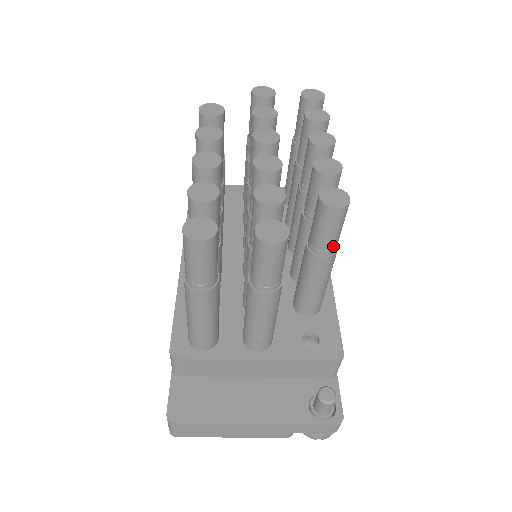
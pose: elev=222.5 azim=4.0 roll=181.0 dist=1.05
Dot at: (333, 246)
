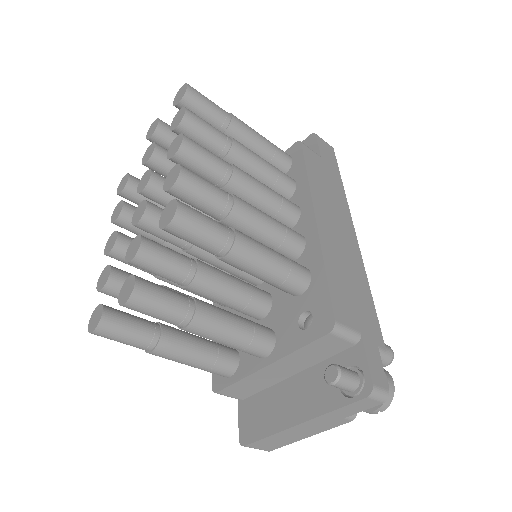
Dot at: (220, 244)
